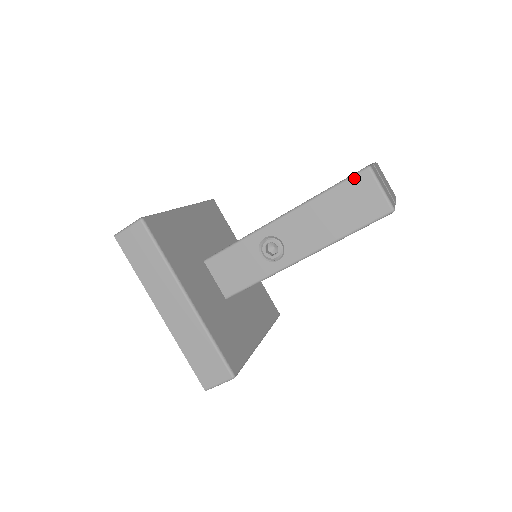
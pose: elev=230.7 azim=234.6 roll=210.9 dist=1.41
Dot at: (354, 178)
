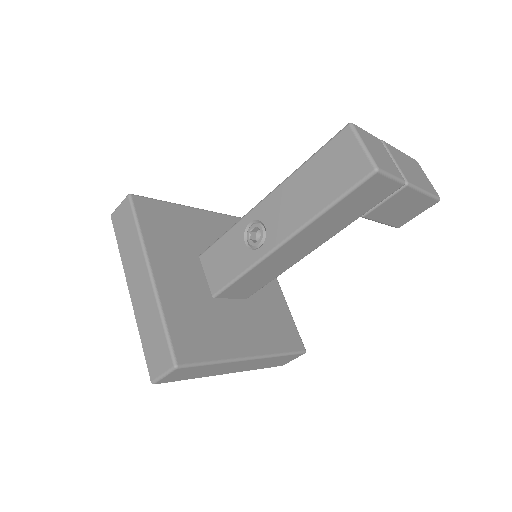
Dot at: (334, 139)
